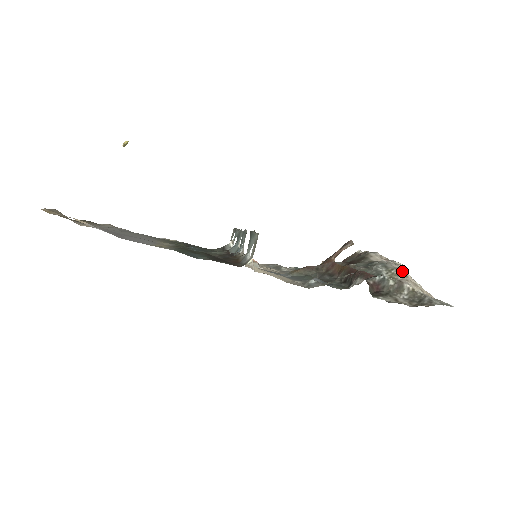
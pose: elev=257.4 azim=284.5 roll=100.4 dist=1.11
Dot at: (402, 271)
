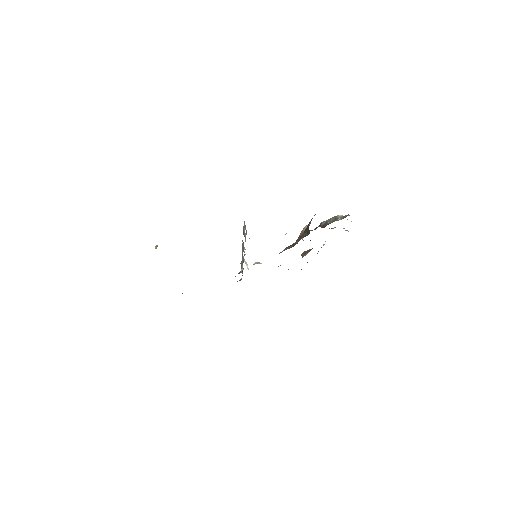
Dot at: occluded
